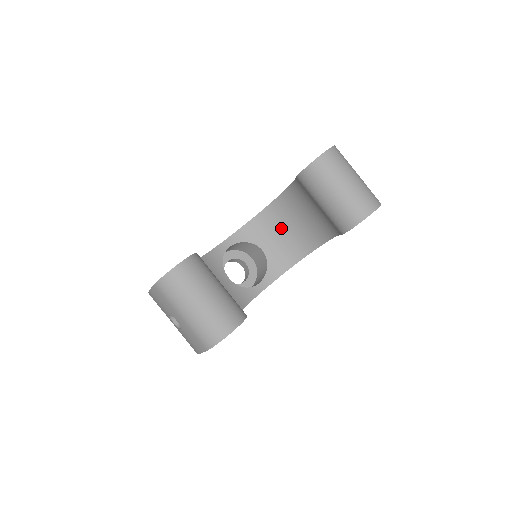
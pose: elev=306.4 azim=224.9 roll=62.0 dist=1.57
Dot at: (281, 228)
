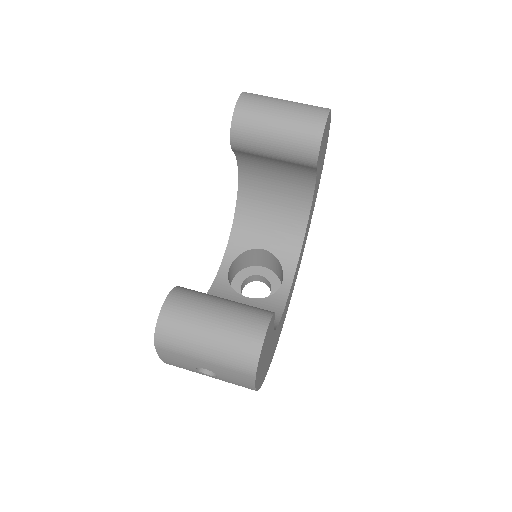
Dot at: (264, 215)
